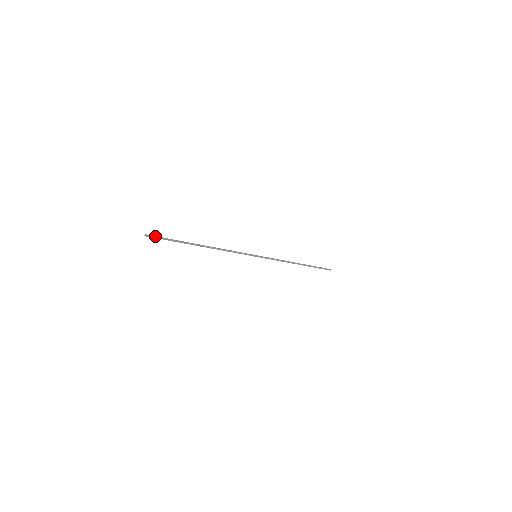
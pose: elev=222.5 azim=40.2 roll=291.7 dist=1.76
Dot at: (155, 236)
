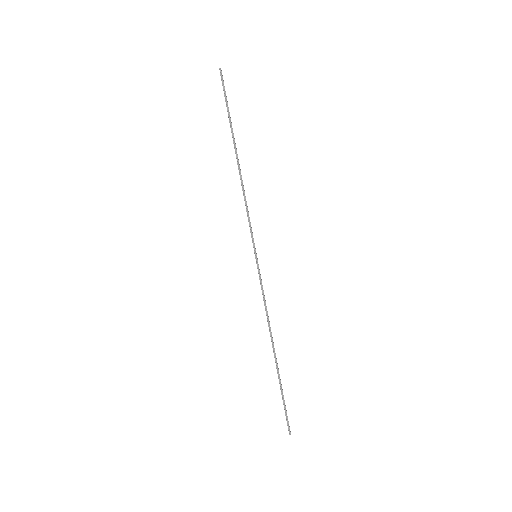
Dot at: occluded
